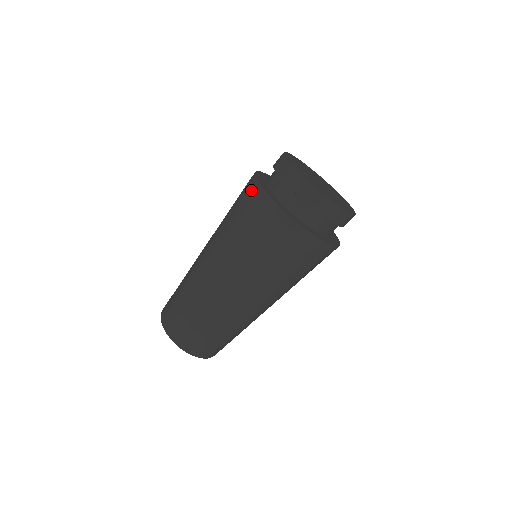
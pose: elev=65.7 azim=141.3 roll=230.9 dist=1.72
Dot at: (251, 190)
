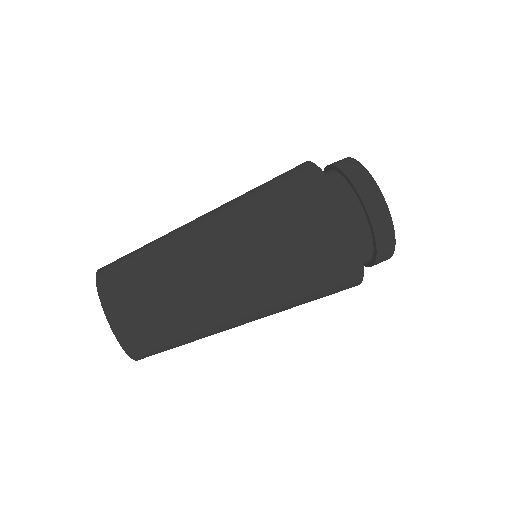
Dot at: occluded
